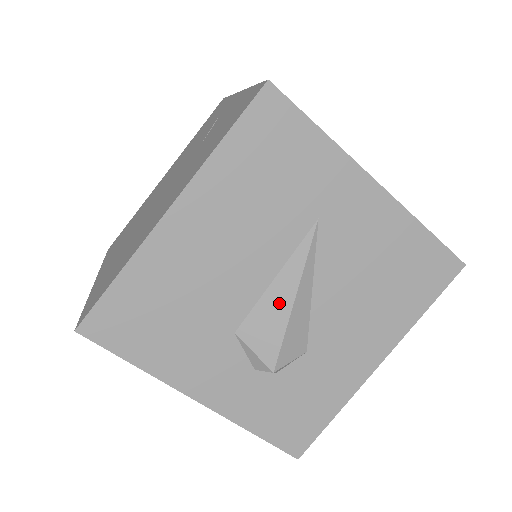
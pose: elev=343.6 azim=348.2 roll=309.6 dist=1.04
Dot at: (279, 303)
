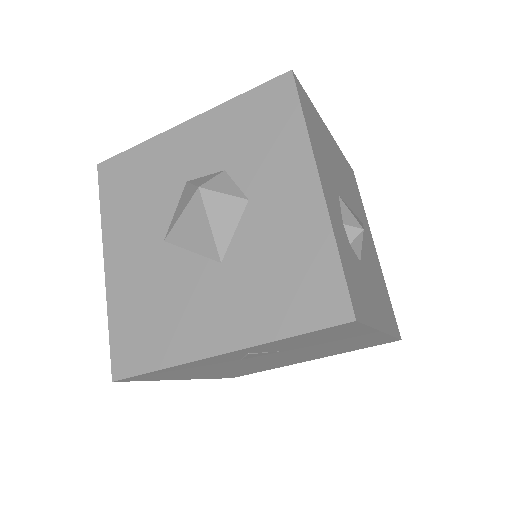
Dot at: (357, 218)
